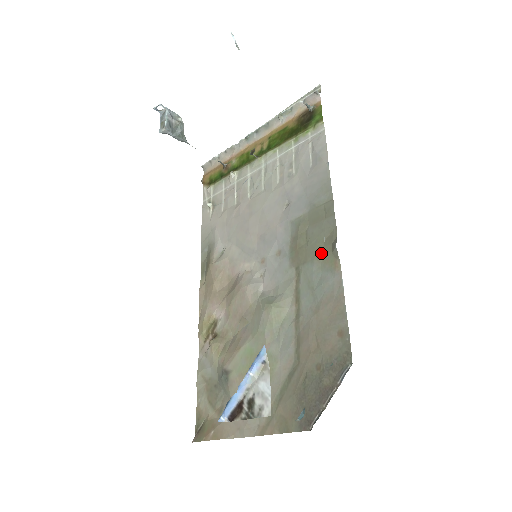
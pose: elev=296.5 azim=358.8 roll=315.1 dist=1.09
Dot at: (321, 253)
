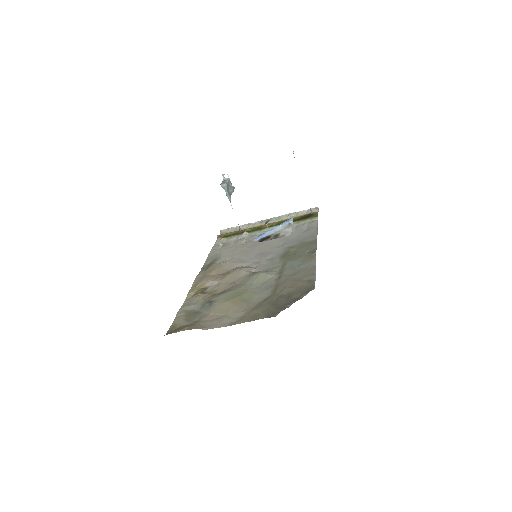
Dot at: (304, 256)
